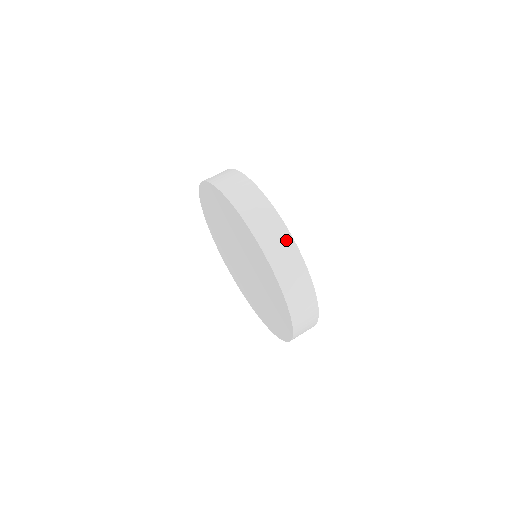
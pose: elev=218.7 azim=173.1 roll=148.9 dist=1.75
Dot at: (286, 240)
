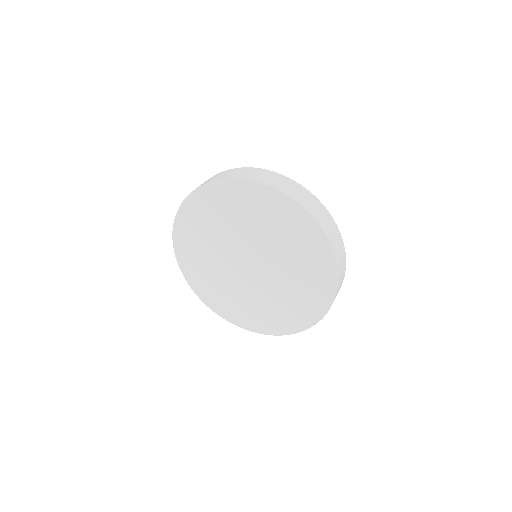
Dot at: (228, 171)
